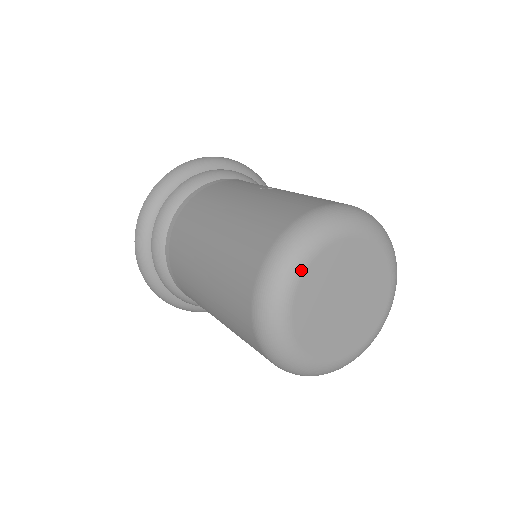
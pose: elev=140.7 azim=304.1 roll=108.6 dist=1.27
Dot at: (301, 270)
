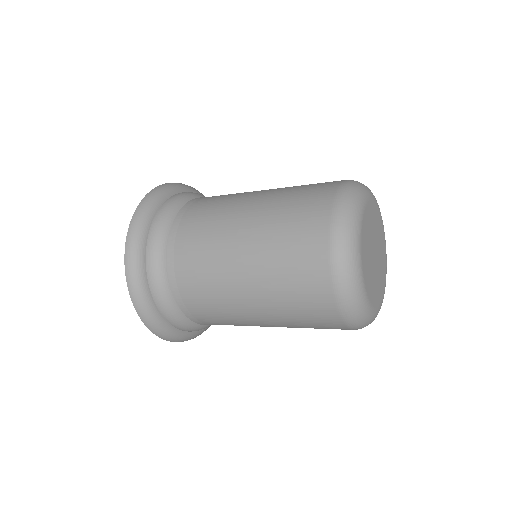
Dot at: (365, 202)
